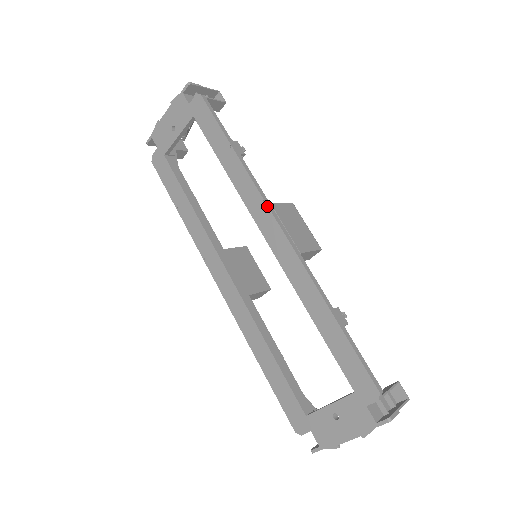
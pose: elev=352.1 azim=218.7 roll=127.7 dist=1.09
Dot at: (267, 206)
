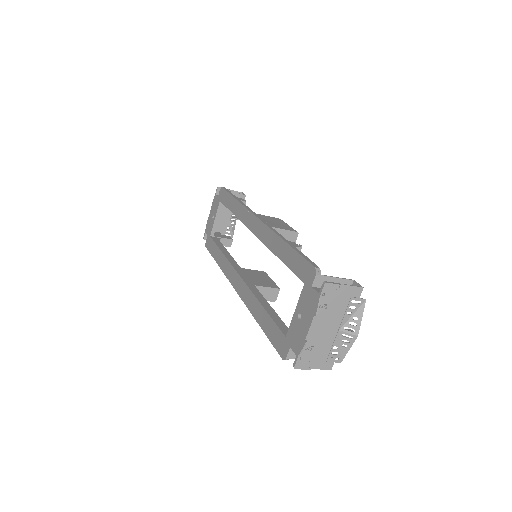
Dot at: (250, 212)
